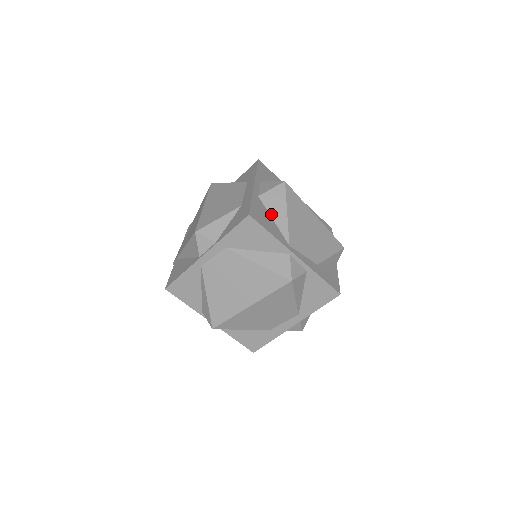
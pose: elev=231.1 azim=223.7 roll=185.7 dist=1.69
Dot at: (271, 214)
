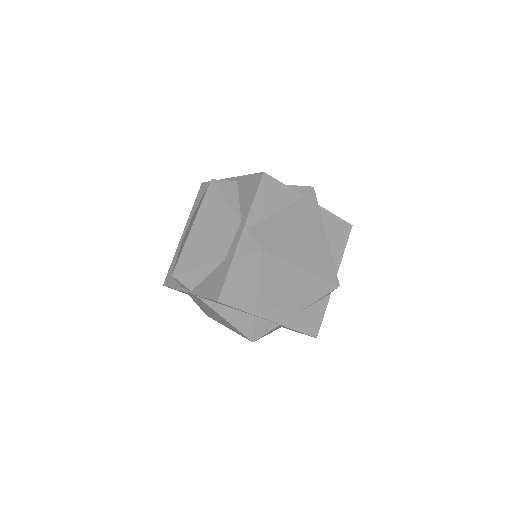
Dot at: occluded
